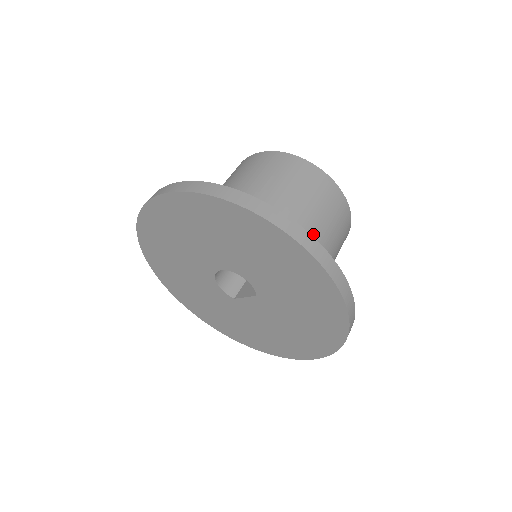
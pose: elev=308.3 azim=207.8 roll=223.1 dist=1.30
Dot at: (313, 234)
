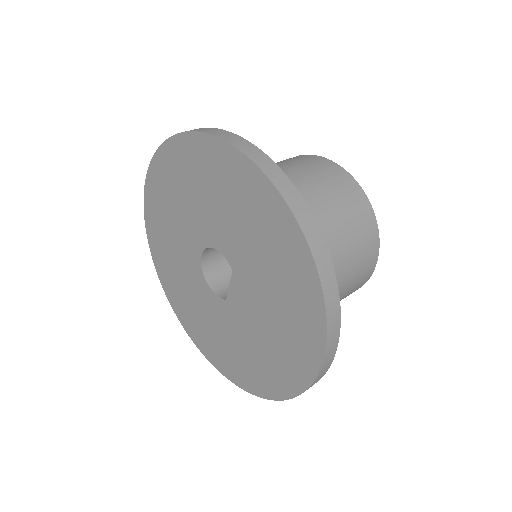
Dot at: occluded
